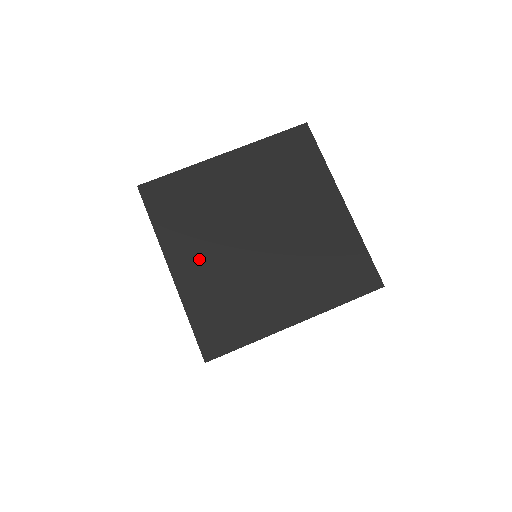
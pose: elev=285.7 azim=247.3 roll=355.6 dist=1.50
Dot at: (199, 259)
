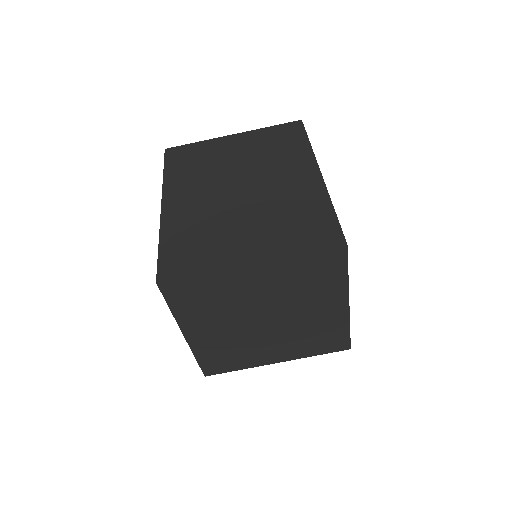
Dot at: (210, 331)
